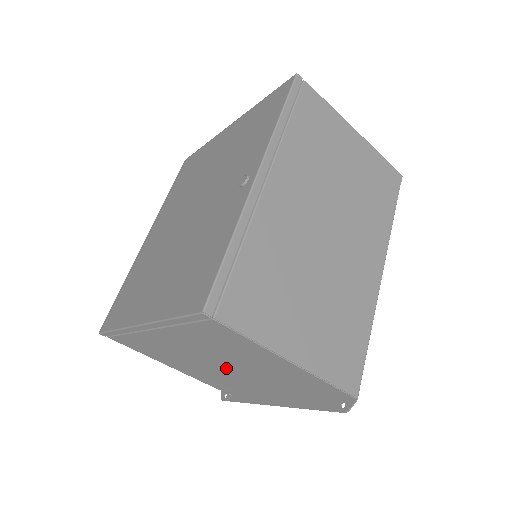
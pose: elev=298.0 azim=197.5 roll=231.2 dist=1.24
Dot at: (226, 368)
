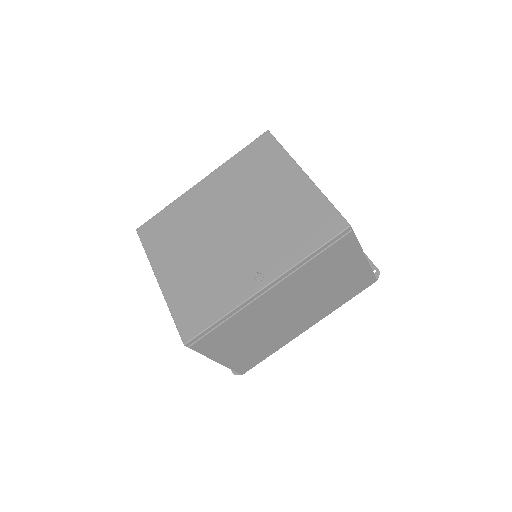
Dot at: occluded
